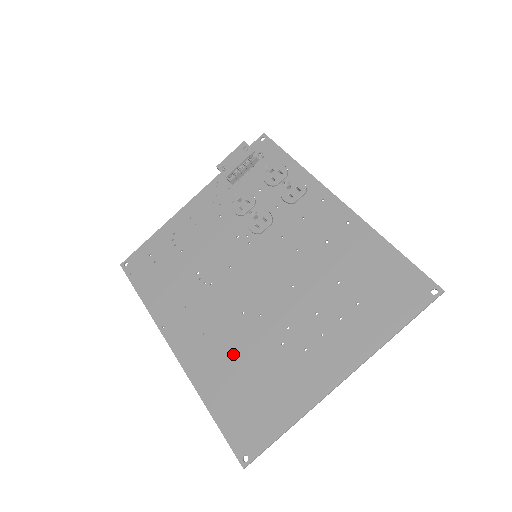
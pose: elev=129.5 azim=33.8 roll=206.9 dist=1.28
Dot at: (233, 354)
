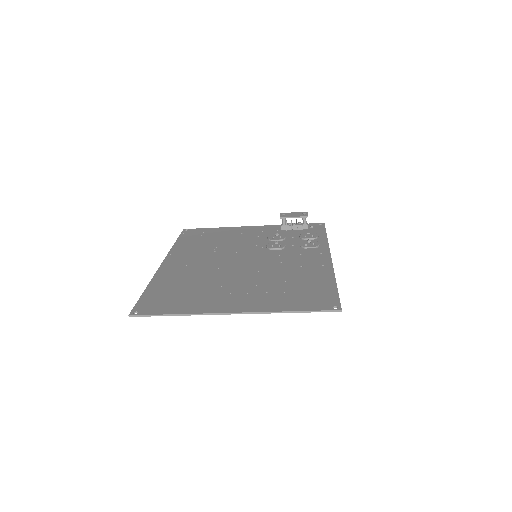
Dot at: (190, 278)
